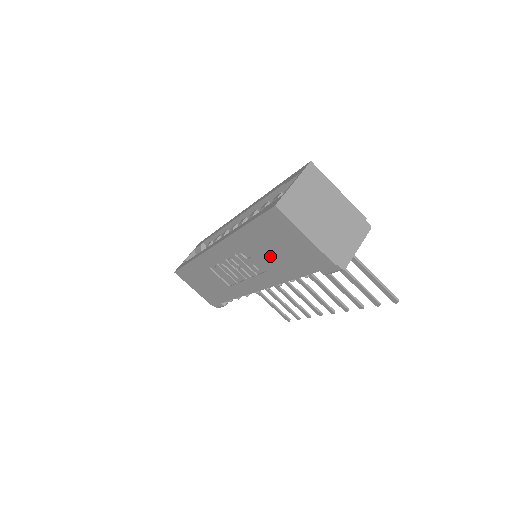
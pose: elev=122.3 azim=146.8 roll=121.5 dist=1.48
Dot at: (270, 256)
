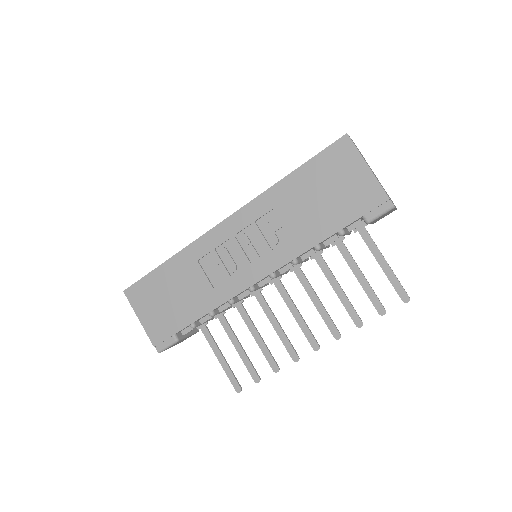
Dot at: (308, 209)
